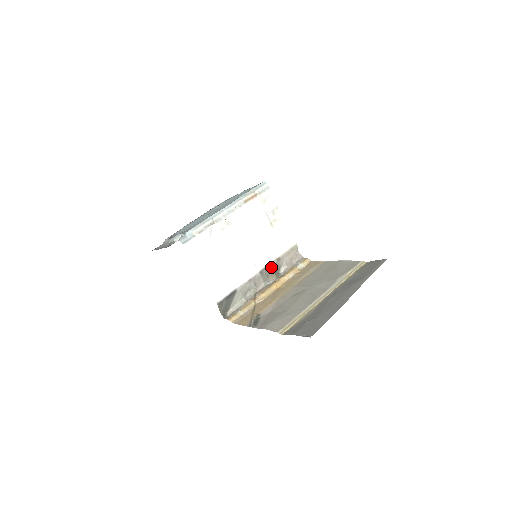
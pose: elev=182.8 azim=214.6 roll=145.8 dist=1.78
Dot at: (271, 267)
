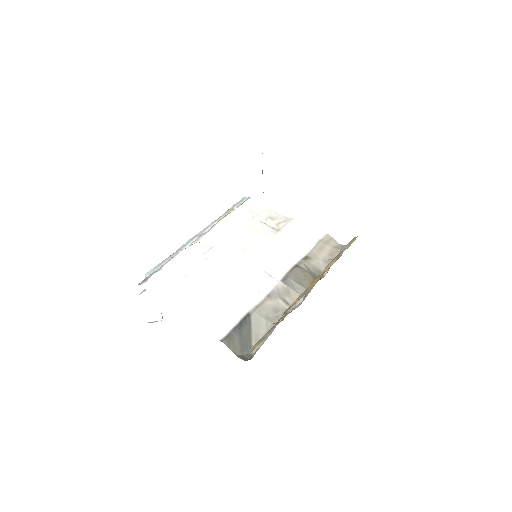
Dot at: (299, 271)
